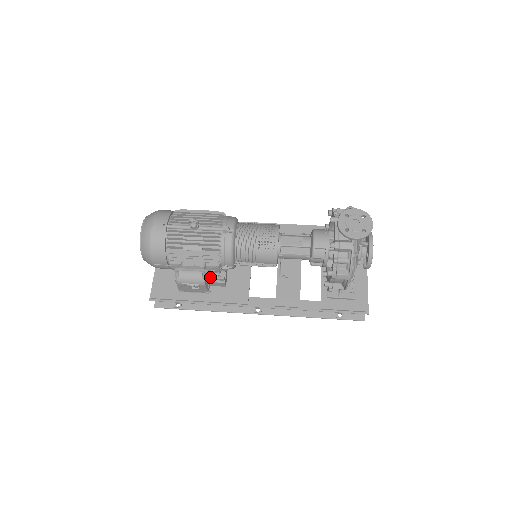
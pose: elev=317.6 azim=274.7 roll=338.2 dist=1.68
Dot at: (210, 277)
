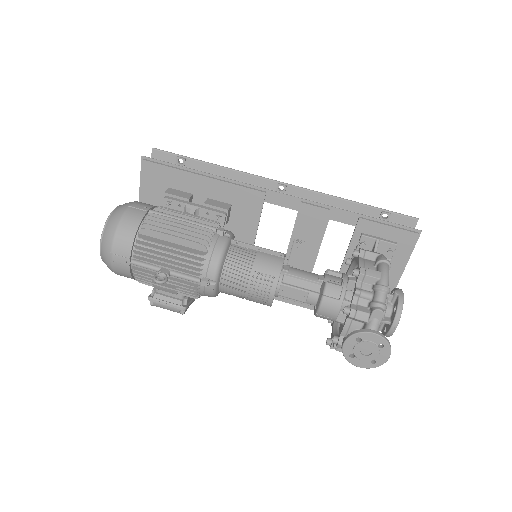
Dot at: occluded
